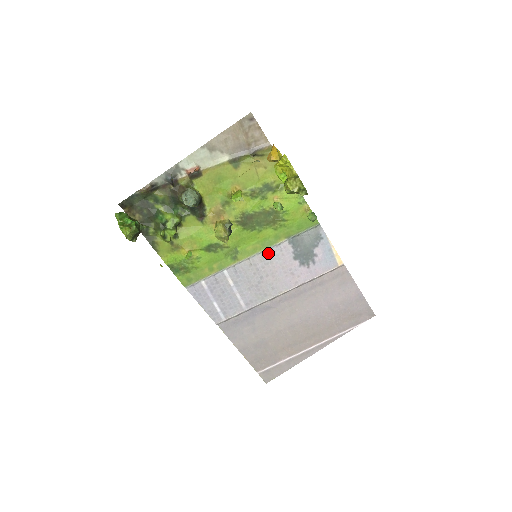
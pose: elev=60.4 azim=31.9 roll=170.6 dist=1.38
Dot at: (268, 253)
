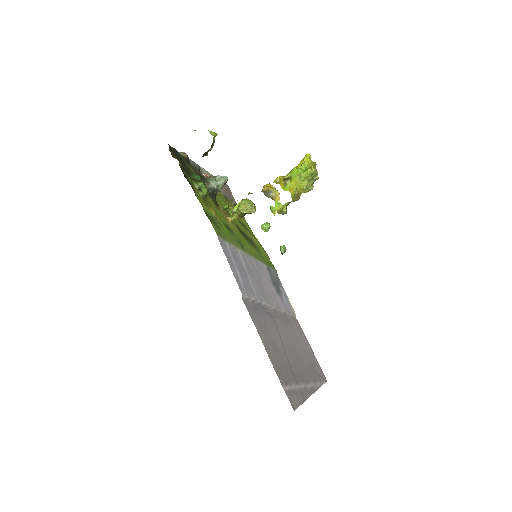
Dot at: (258, 265)
